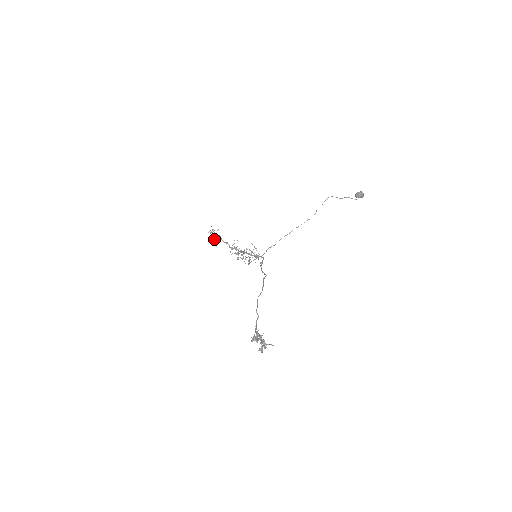
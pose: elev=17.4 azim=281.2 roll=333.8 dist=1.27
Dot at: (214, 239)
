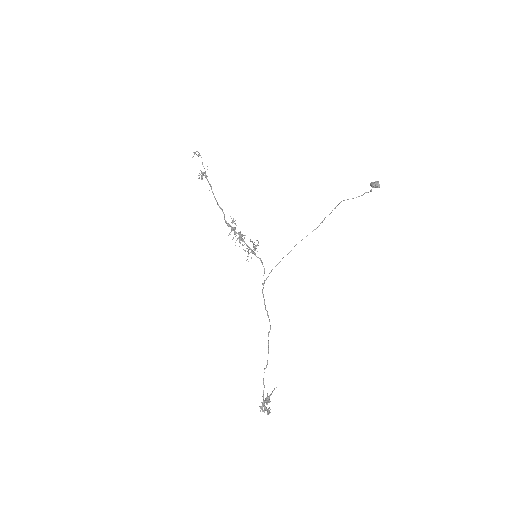
Dot at: (203, 174)
